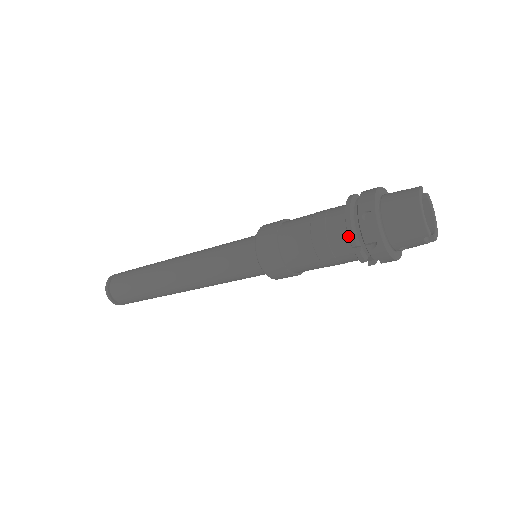
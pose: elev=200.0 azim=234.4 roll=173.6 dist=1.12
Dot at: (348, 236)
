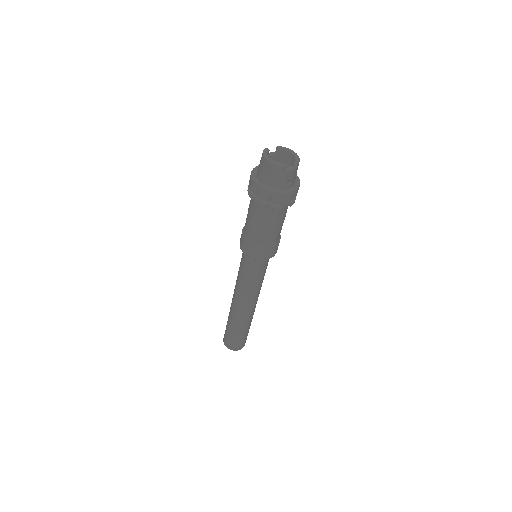
Dot at: occluded
